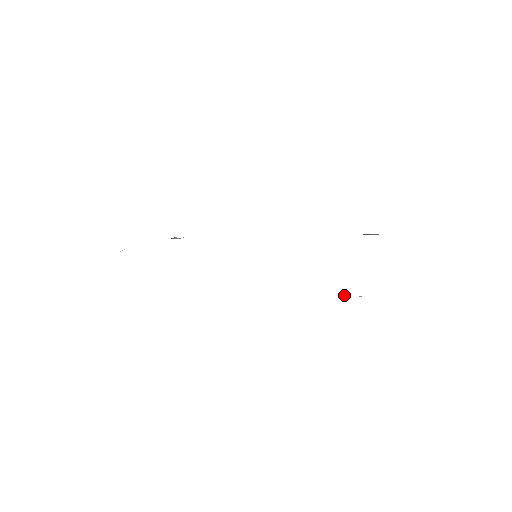
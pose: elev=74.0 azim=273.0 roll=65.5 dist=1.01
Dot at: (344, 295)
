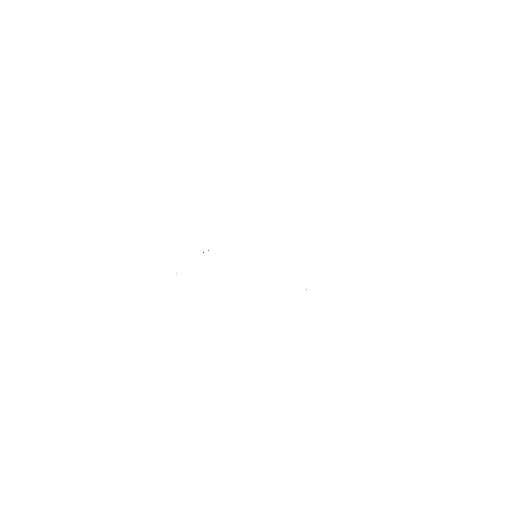
Dot at: occluded
